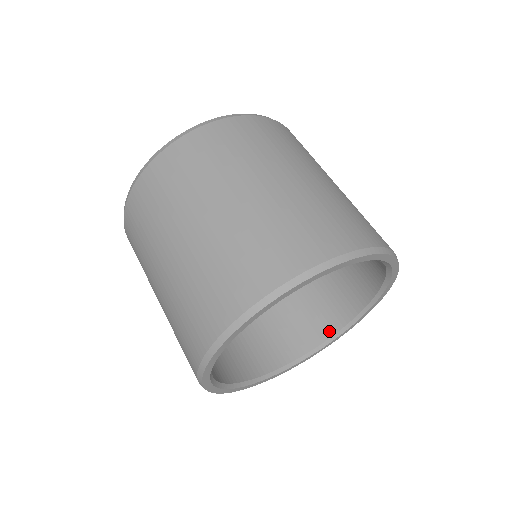
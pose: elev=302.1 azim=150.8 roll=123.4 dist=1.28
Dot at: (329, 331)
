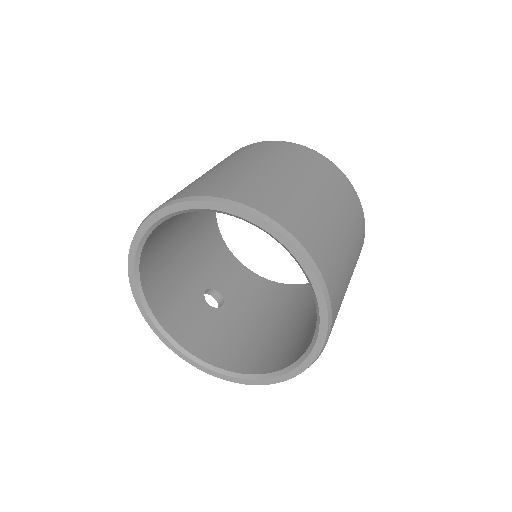
Dot at: (292, 360)
